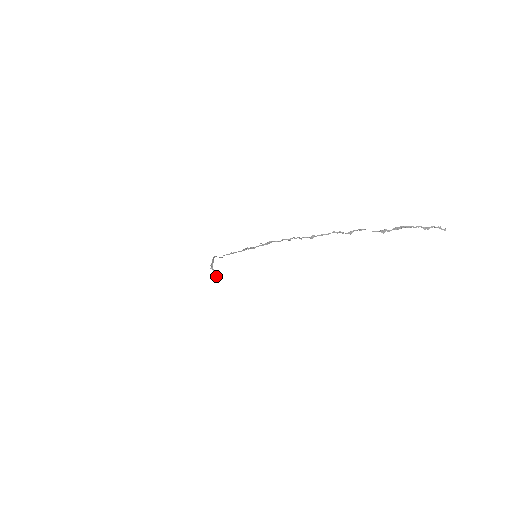
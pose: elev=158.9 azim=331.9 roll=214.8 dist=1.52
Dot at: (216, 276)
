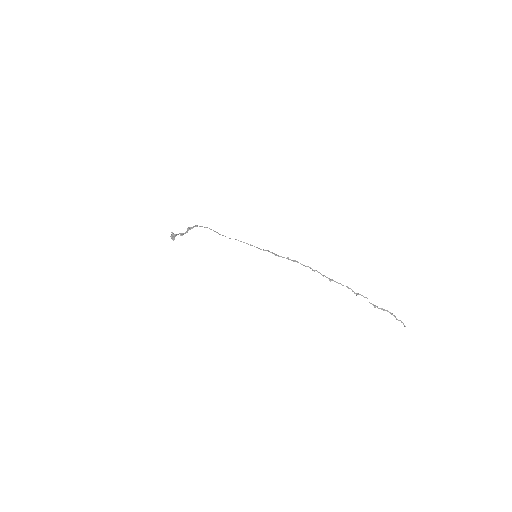
Dot at: (174, 236)
